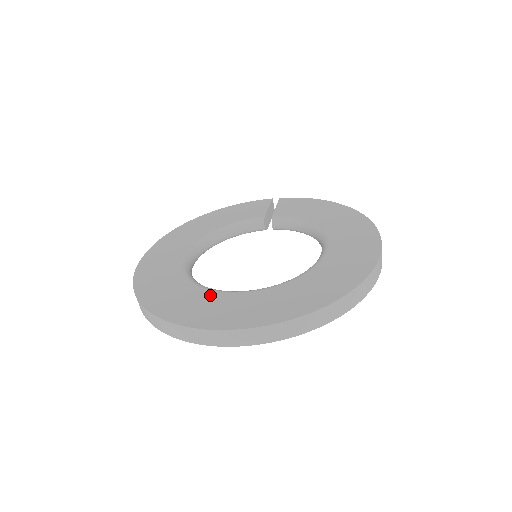
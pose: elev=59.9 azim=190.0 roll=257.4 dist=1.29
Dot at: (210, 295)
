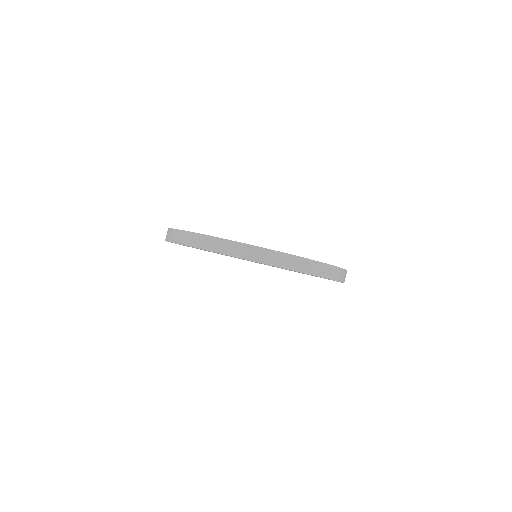
Dot at: occluded
